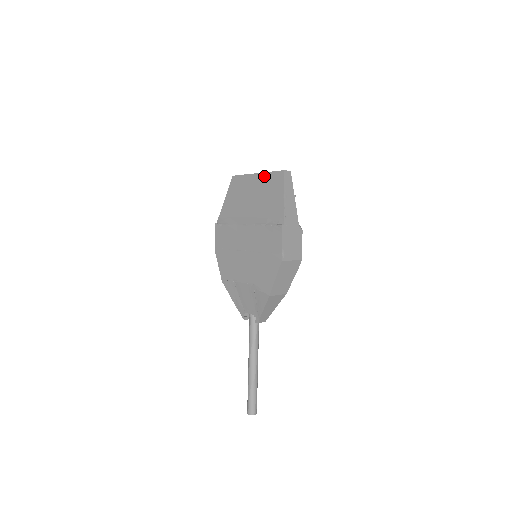
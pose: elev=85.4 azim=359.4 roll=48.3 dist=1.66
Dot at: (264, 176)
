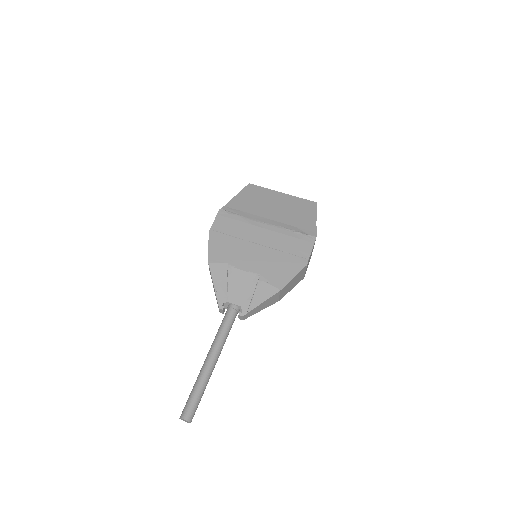
Dot at: (292, 198)
